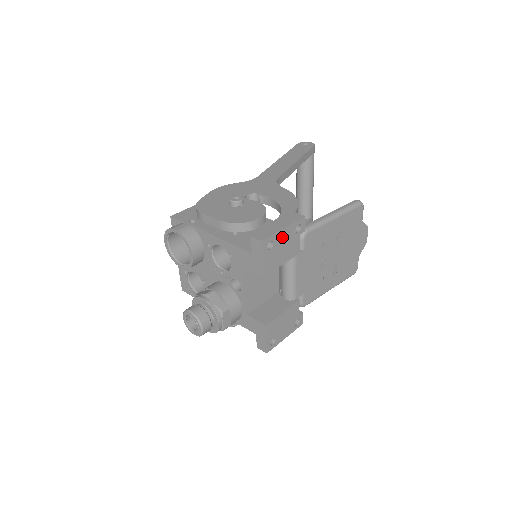
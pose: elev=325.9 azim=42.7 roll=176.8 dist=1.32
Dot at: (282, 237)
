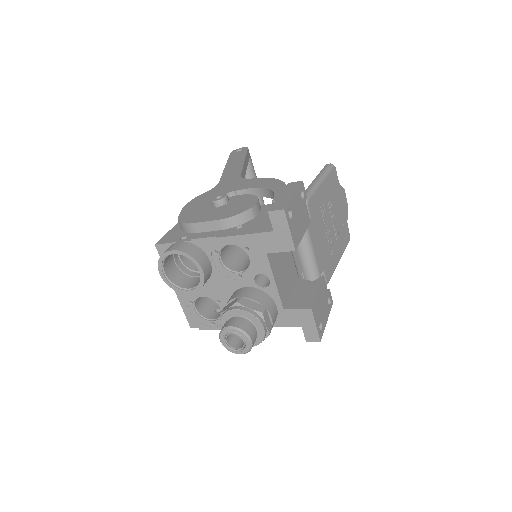
Dot at: (295, 205)
